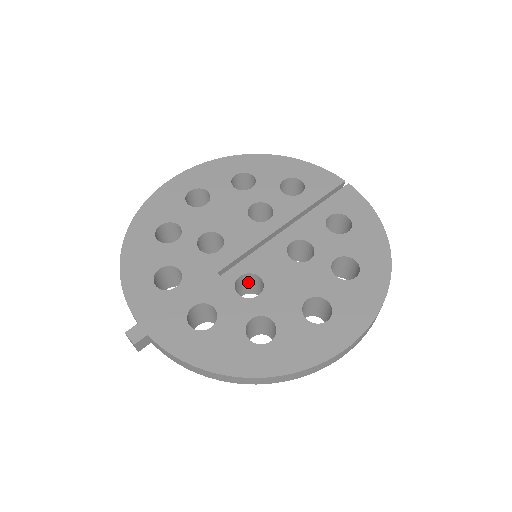
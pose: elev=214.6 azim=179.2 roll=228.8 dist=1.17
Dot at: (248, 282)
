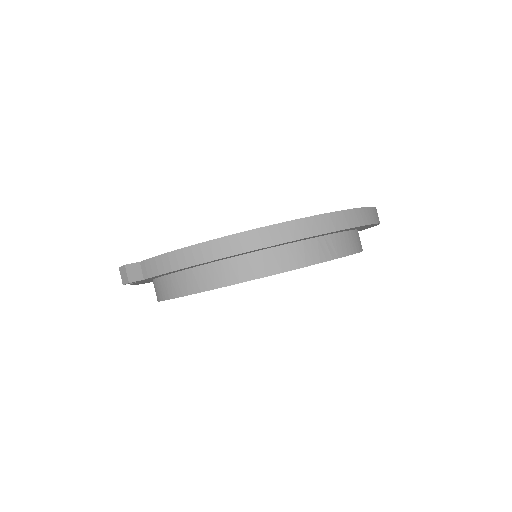
Dot at: occluded
